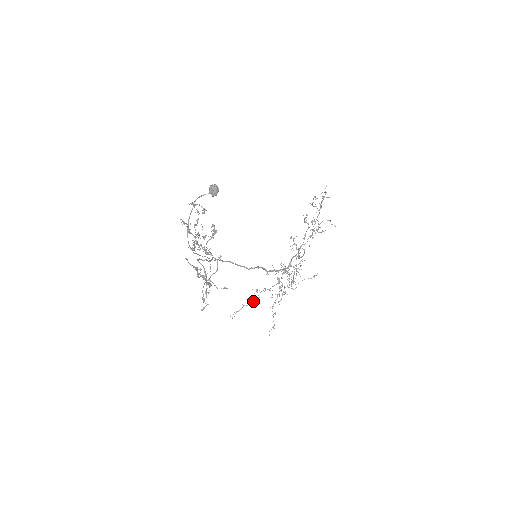
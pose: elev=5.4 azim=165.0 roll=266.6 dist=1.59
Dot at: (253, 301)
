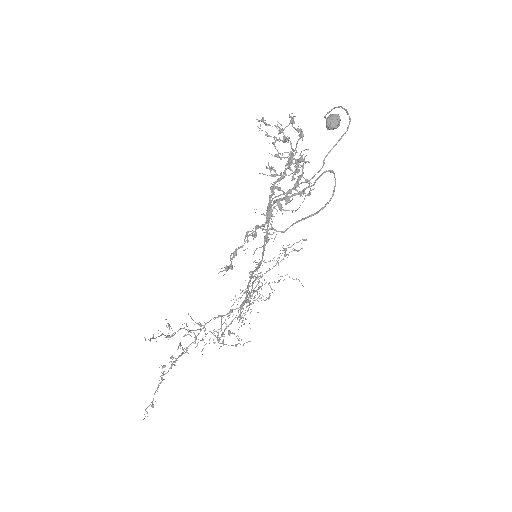
Dot at: occluded
